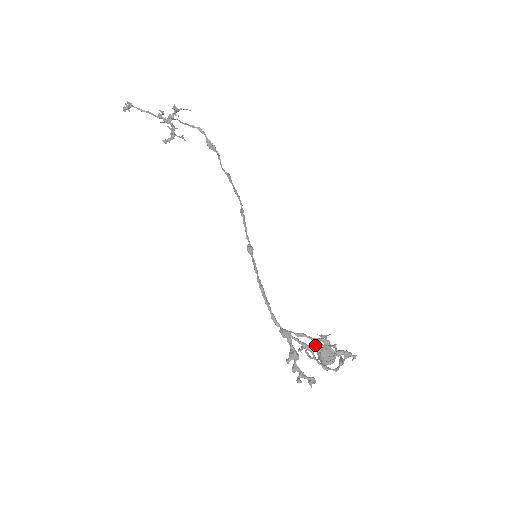
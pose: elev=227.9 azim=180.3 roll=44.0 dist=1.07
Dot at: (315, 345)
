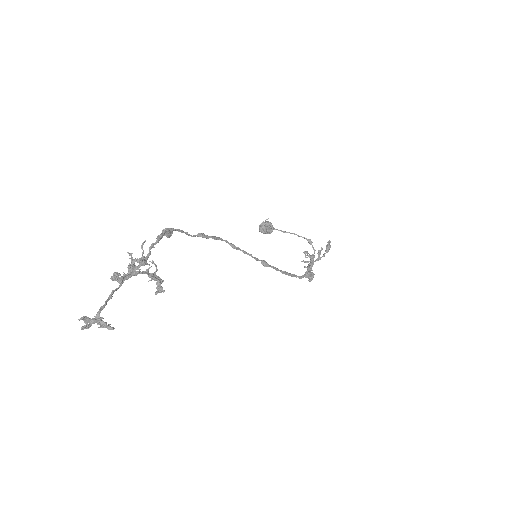
Dot at: (309, 257)
